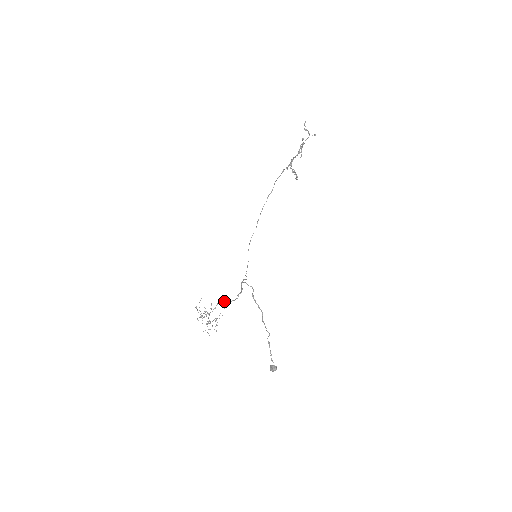
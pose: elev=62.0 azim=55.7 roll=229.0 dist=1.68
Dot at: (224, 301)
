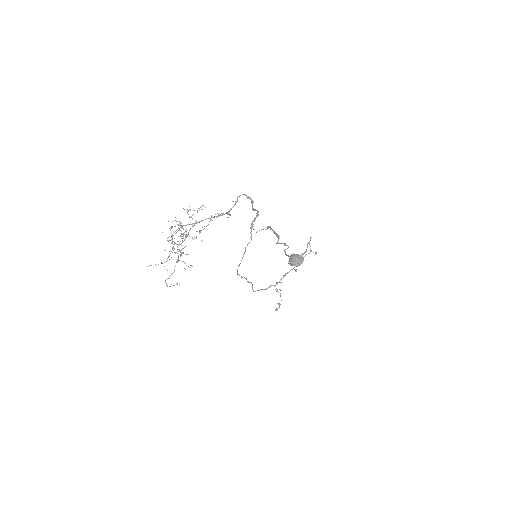
Dot at: (237, 201)
